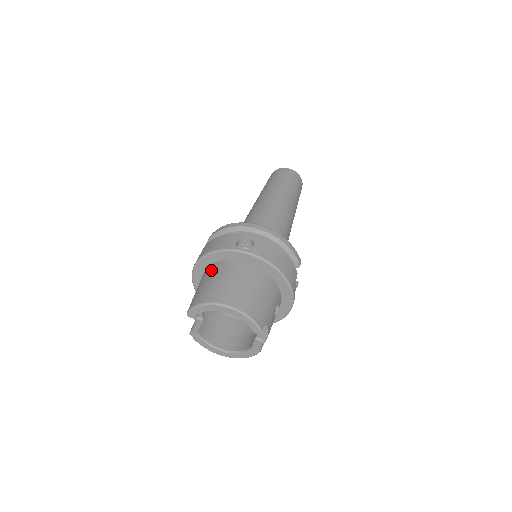
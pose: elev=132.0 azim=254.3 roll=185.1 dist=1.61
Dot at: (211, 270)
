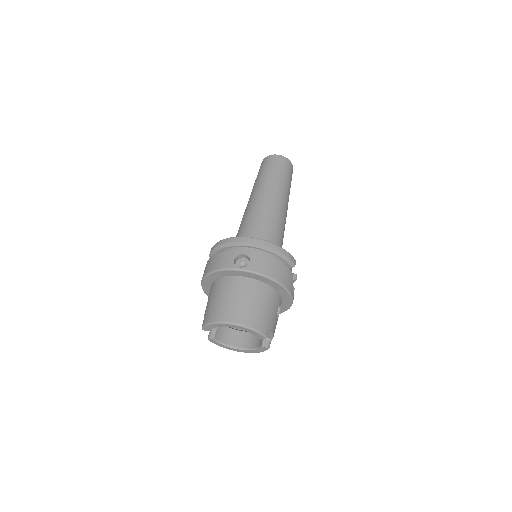
Dot at: (216, 286)
